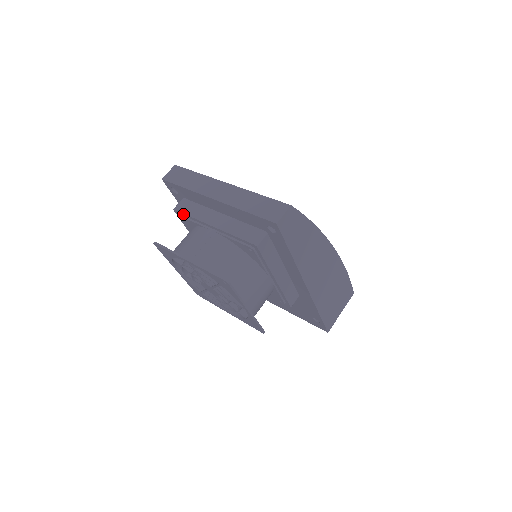
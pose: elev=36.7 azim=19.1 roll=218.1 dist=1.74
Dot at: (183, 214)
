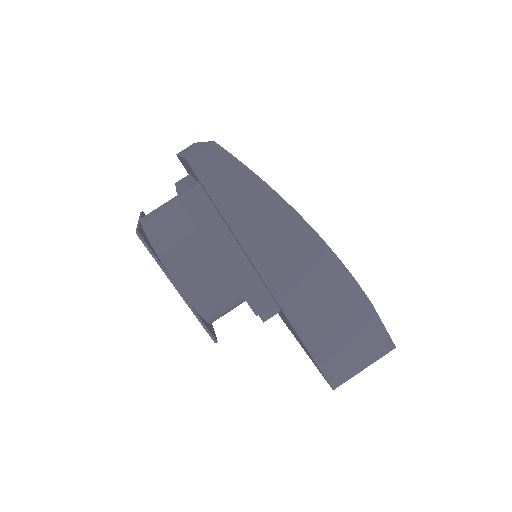
Dot at: occluded
